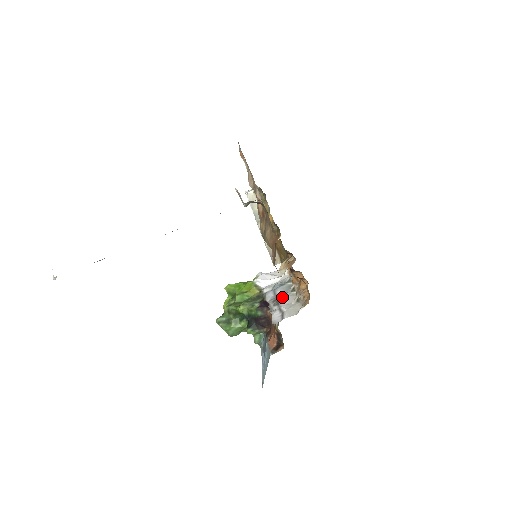
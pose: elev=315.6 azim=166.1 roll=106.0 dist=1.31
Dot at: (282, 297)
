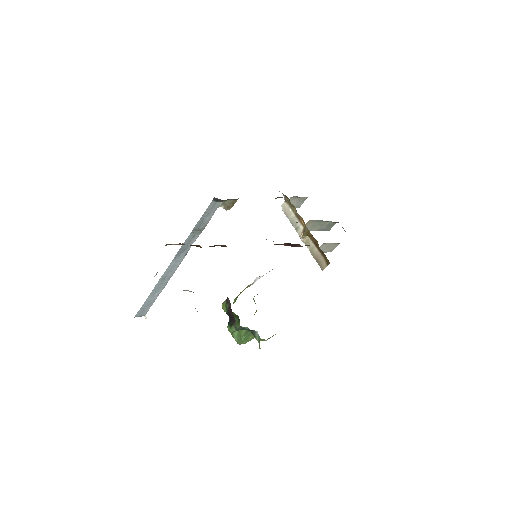
Dot at: occluded
